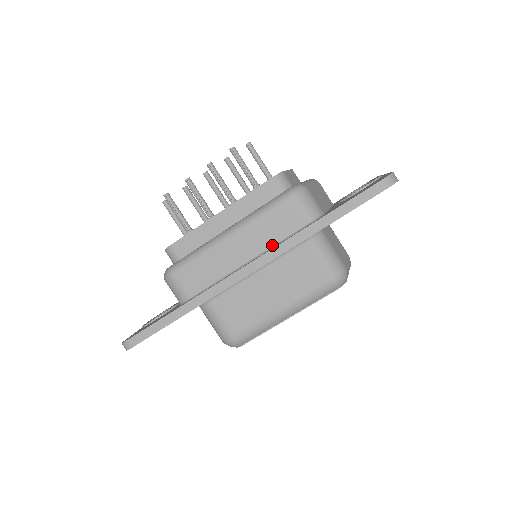
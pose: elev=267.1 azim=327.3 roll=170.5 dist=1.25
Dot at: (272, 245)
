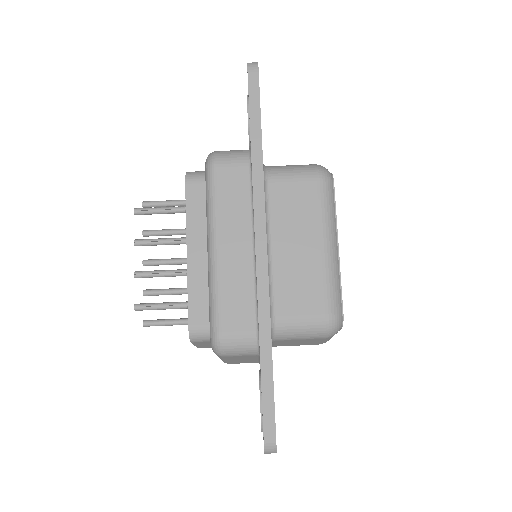
Dot at: (250, 210)
